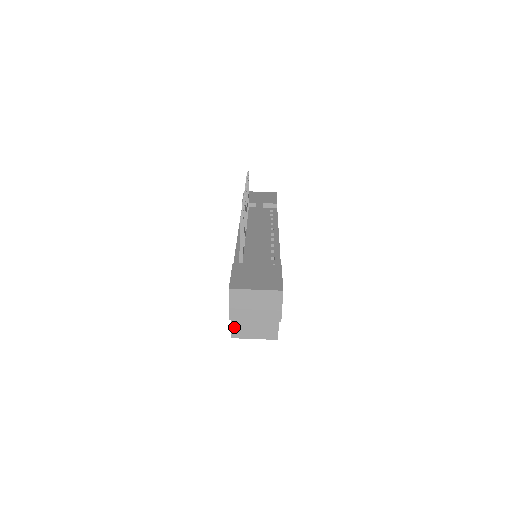
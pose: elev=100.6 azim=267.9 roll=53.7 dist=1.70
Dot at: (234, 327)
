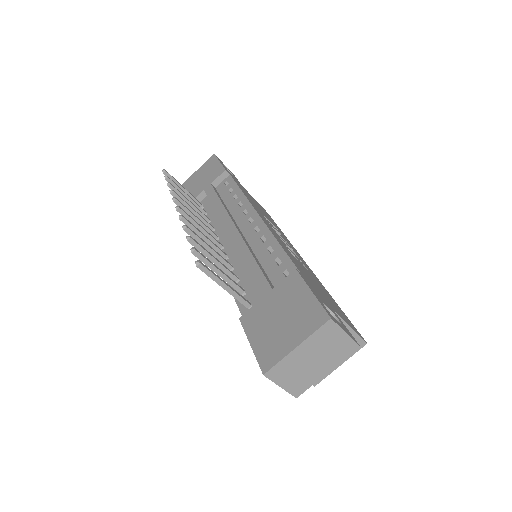
Dot at: occluded
